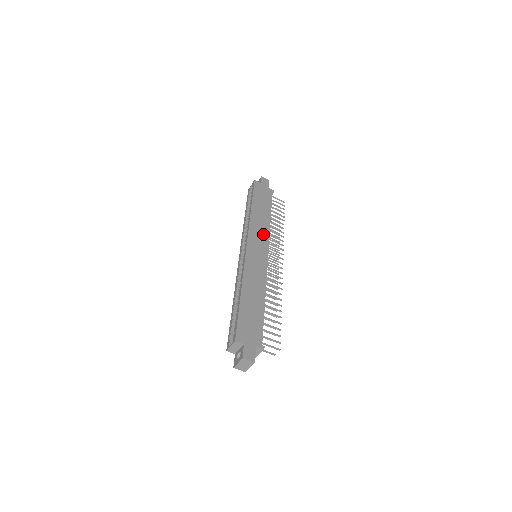
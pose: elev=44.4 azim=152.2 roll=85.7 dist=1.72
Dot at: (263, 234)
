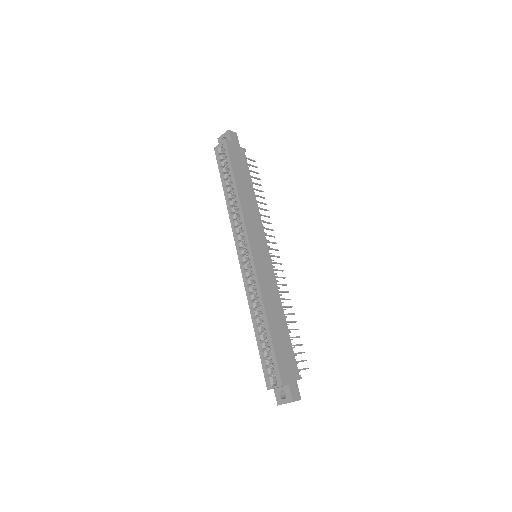
Dot at: (257, 225)
